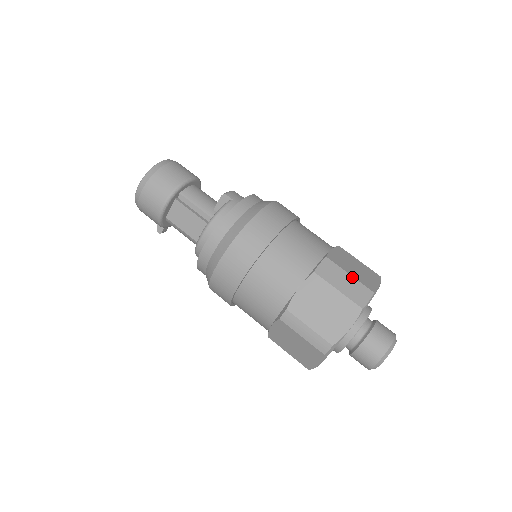
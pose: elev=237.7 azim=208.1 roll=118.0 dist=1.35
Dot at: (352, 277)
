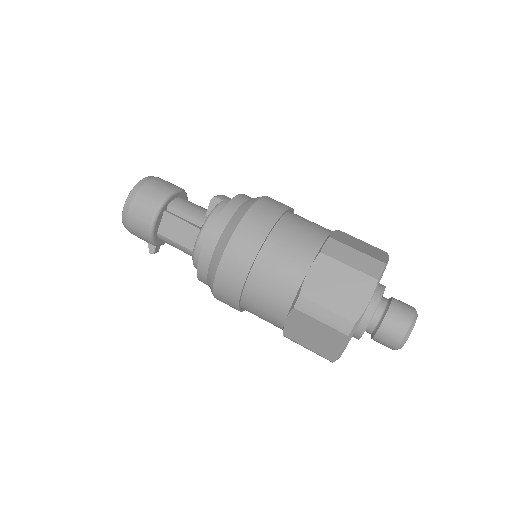
Dot at: (360, 252)
